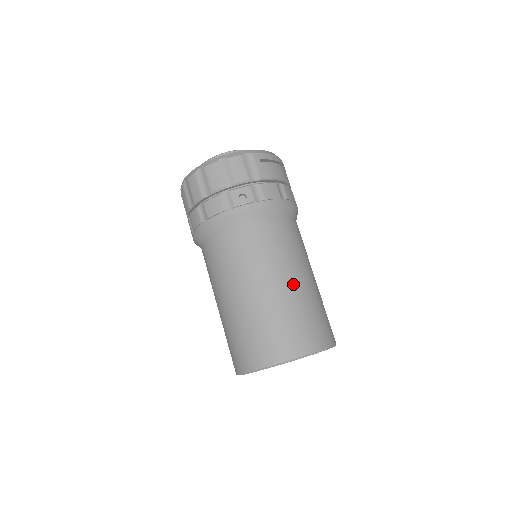
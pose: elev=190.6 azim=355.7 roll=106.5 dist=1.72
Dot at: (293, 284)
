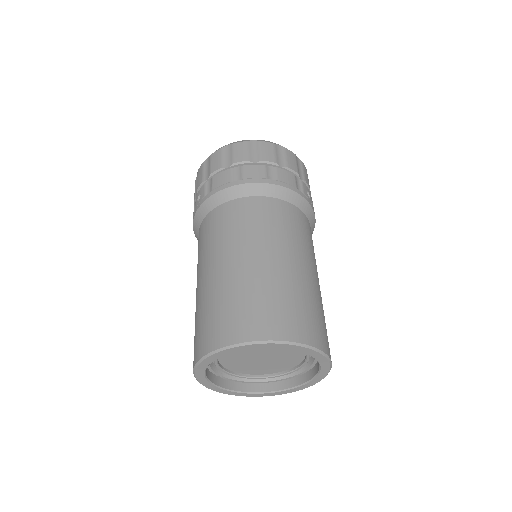
Dot at: occluded
